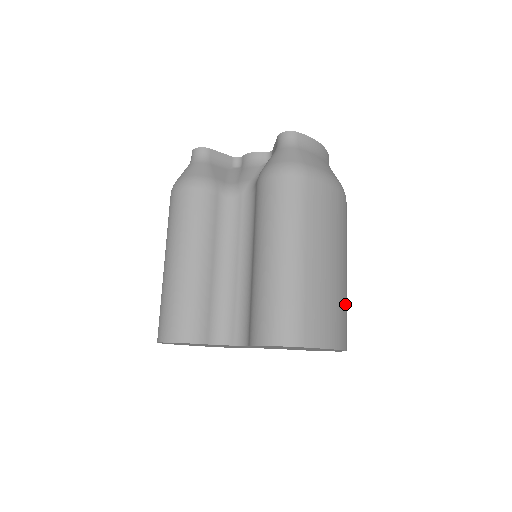
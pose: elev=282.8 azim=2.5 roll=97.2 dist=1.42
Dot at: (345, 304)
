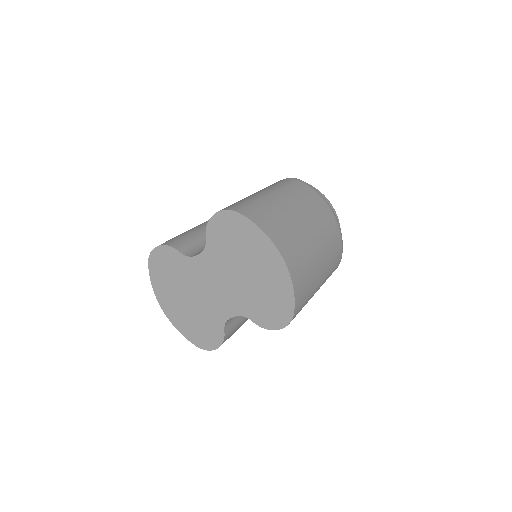
Dot at: (303, 249)
